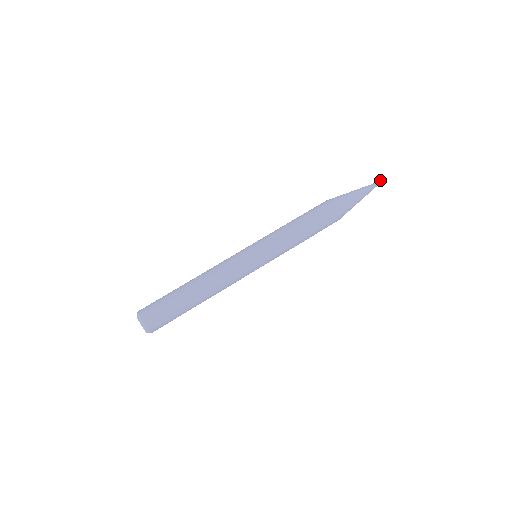
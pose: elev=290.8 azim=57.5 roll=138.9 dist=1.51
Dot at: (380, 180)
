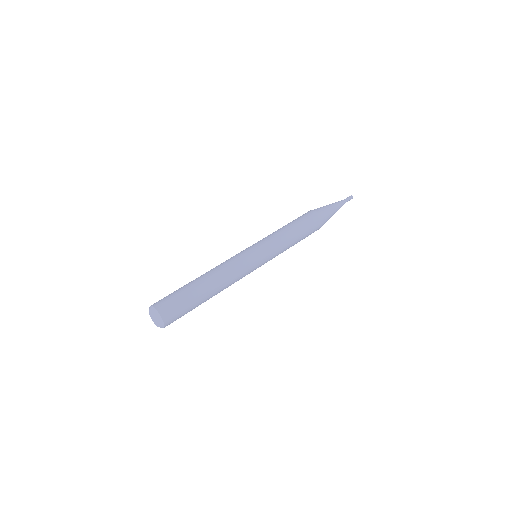
Dot at: (348, 197)
